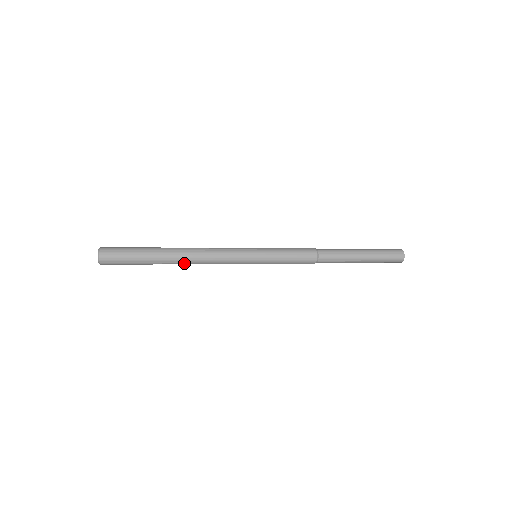
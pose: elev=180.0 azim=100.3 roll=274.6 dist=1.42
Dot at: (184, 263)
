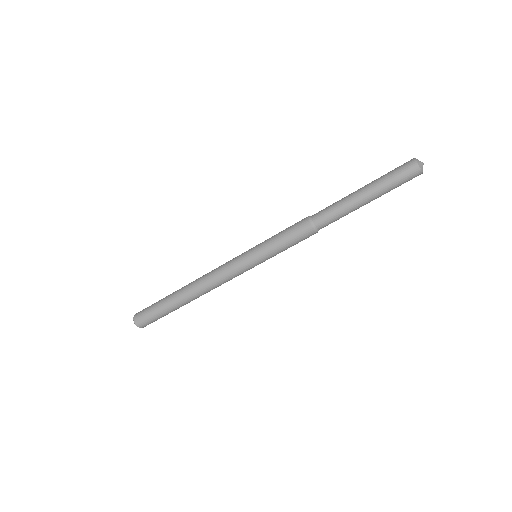
Dot at: (193, 292)
